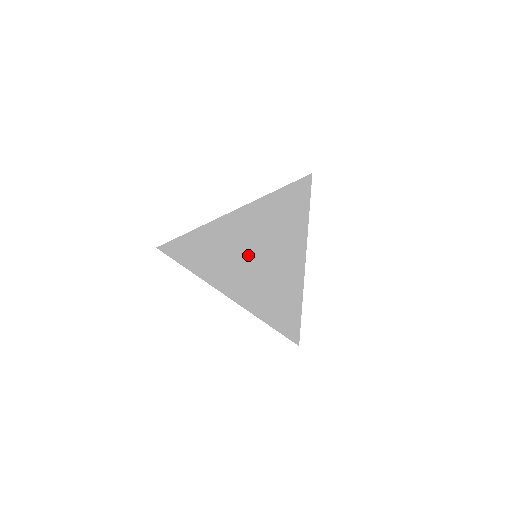
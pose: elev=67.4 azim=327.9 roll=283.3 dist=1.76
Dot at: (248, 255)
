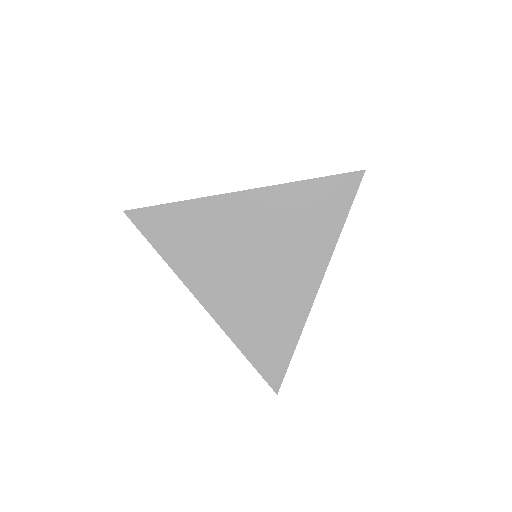
Dot at: (244, 257)
